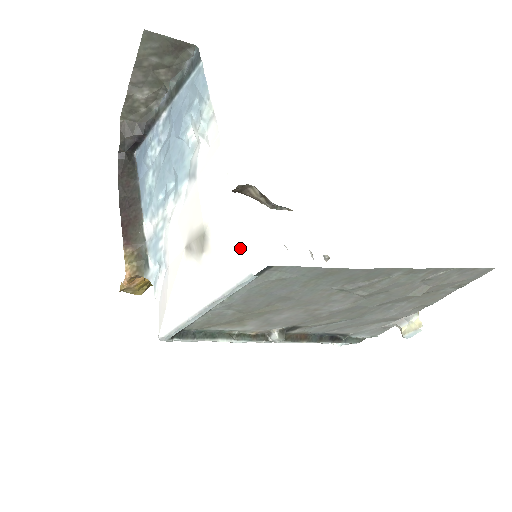
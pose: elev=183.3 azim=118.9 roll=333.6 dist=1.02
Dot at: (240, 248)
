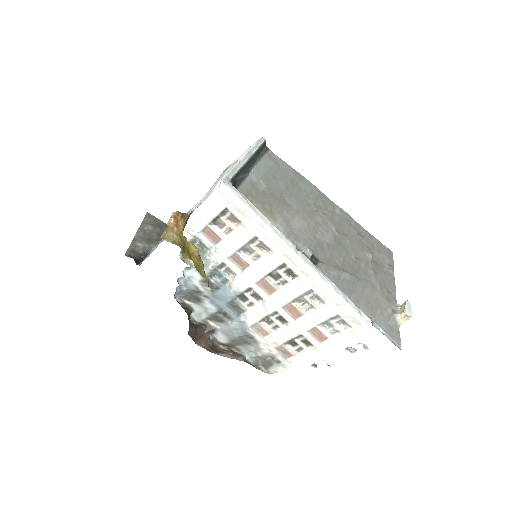
Dot at: occluded
